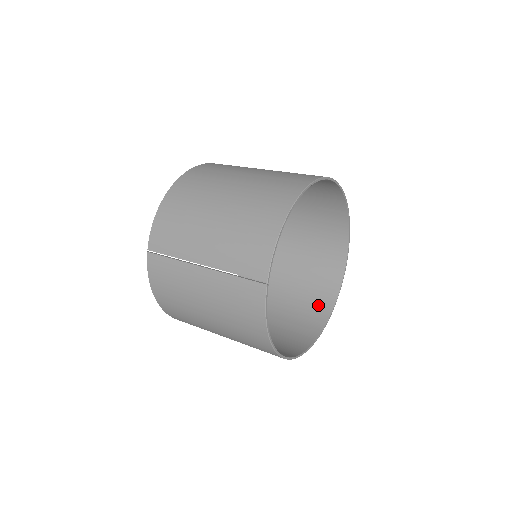
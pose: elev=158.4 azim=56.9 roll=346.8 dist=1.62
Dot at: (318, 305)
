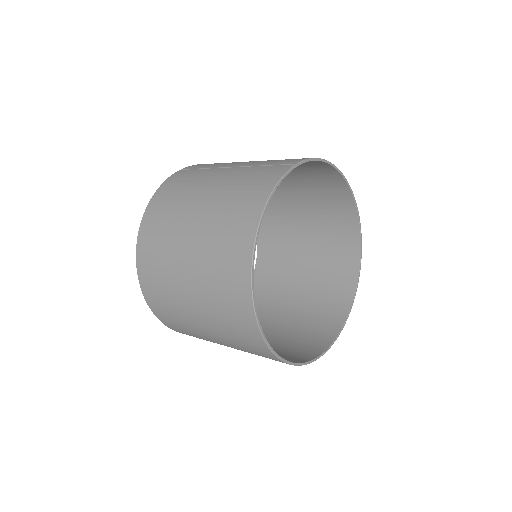
Dot at: occluded
